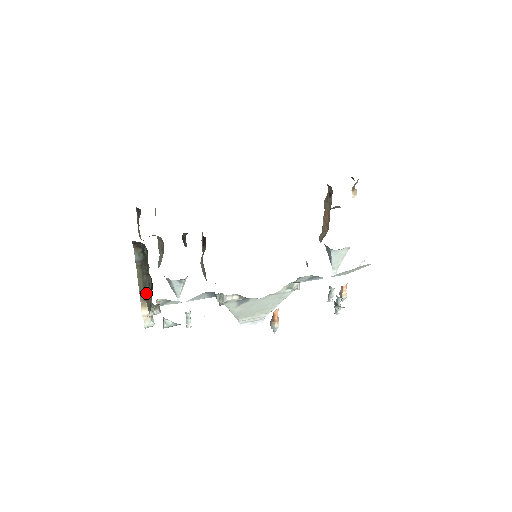
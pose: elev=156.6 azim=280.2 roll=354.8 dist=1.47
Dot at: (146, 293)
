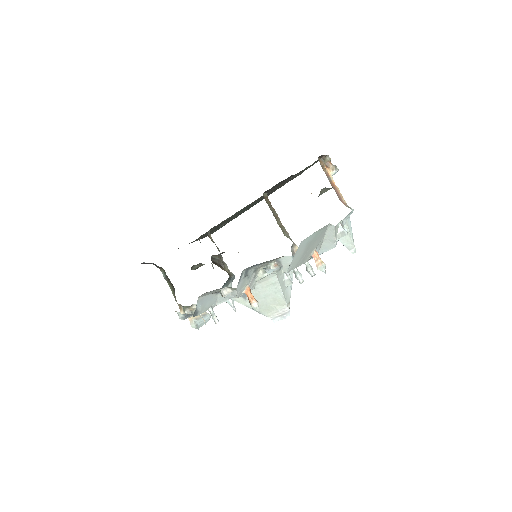
Dot at: occluded
